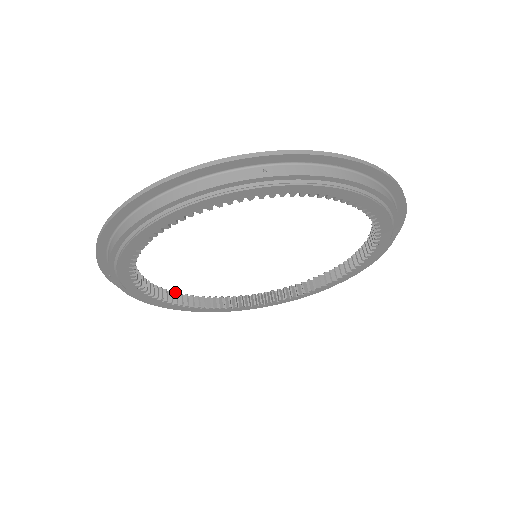
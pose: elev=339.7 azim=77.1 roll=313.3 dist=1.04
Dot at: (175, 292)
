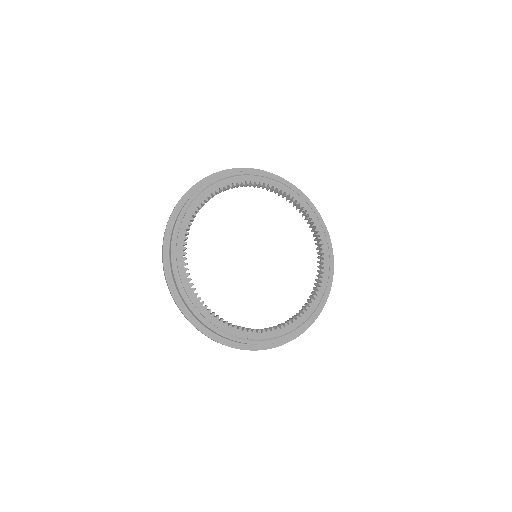
Dot at: occluded
